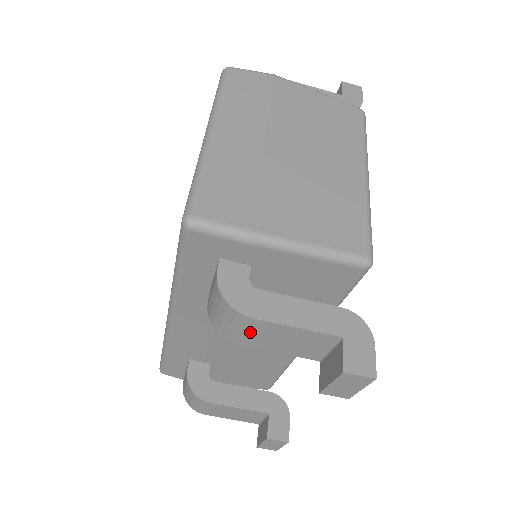
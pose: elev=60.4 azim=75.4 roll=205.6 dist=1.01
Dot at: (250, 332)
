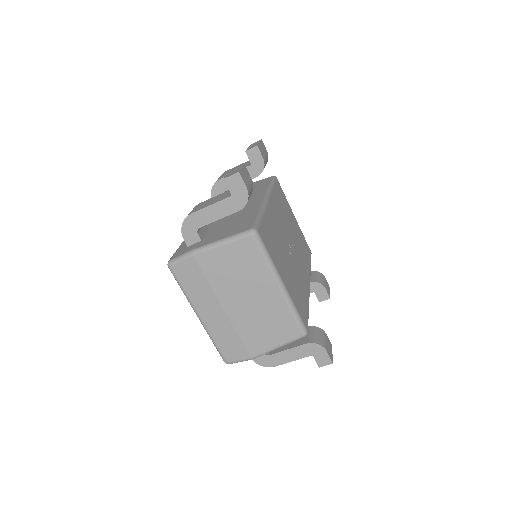
Dot at: occluded
